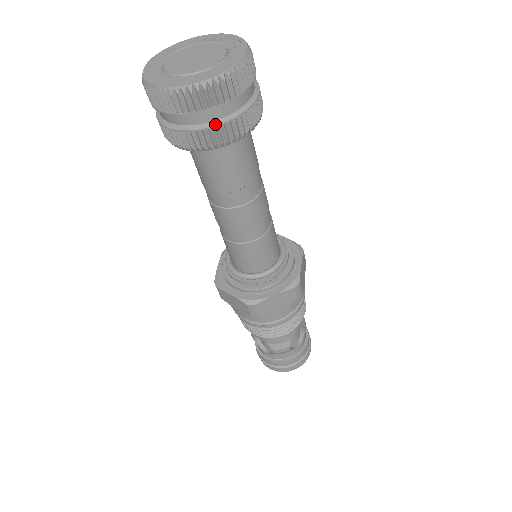
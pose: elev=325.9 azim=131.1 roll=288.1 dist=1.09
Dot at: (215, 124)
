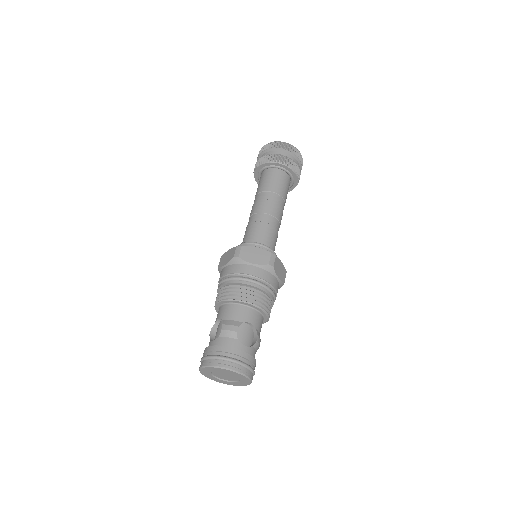
Dot at: (278, 154)
